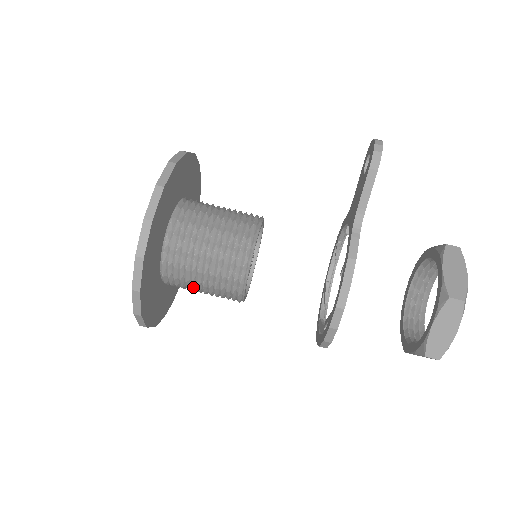
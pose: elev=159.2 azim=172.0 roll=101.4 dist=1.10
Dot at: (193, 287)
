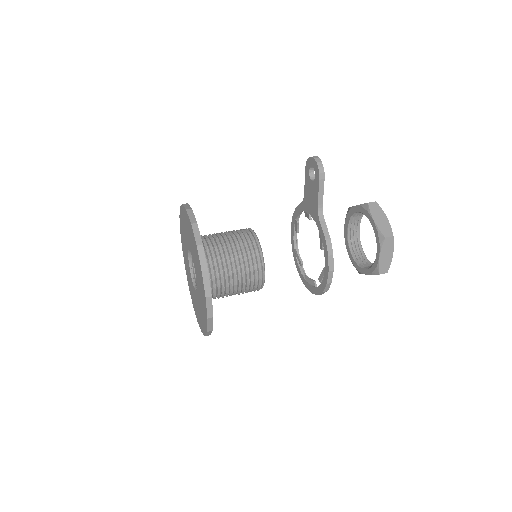
Dot at: occluded
